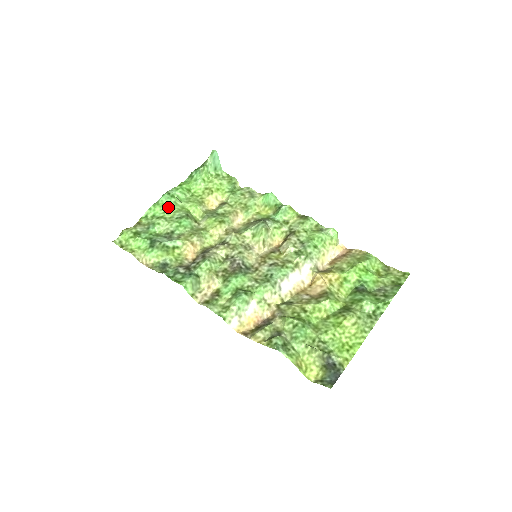
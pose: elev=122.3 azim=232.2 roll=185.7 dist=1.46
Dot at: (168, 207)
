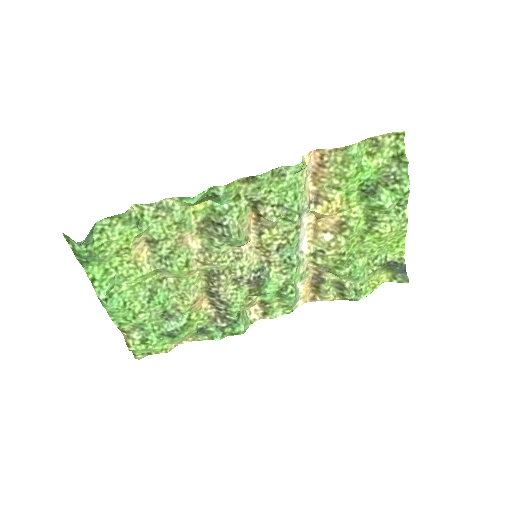
Dot at: (125, 305)
